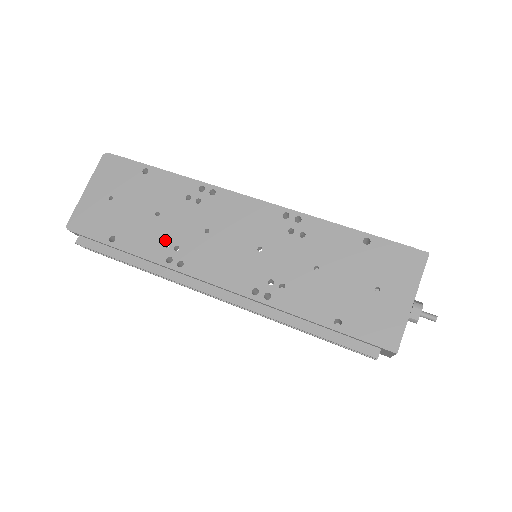
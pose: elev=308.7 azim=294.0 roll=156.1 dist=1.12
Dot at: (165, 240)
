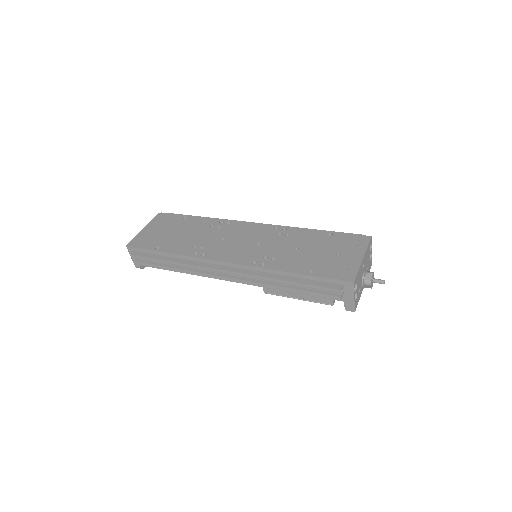
Dot at: (194, 245)
